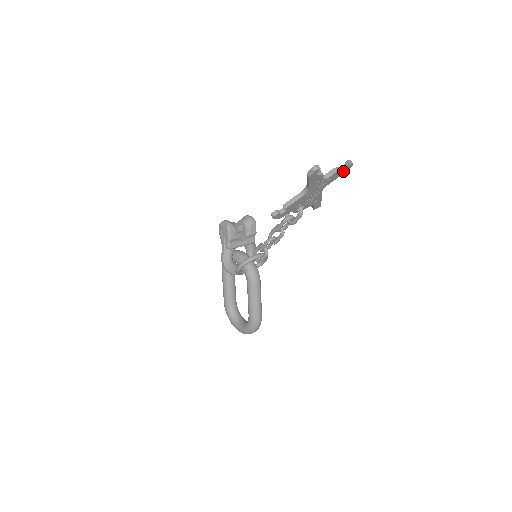
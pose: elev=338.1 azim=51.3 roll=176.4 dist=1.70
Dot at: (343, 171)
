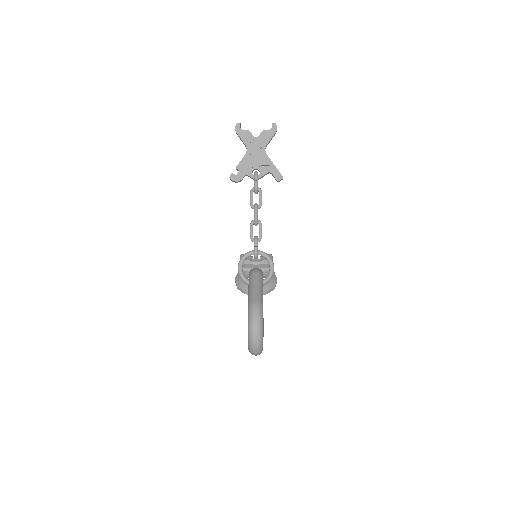
Dot at: (271, 131)
